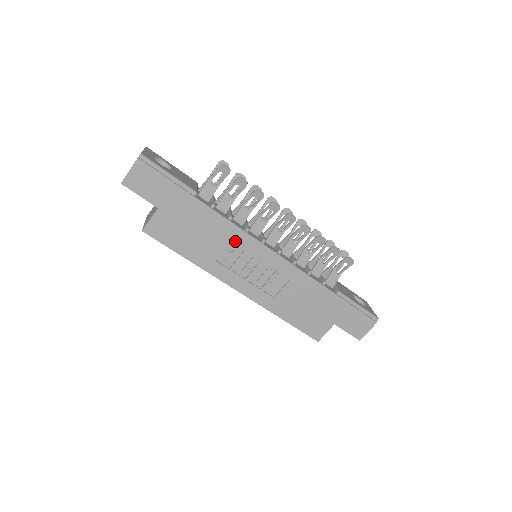
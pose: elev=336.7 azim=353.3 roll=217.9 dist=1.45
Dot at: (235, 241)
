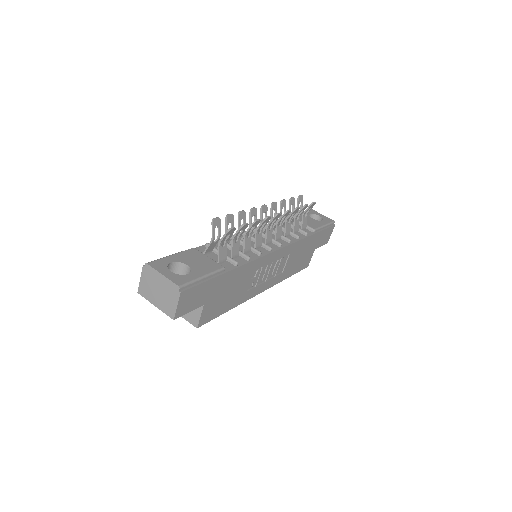
Dot at: (256, 269)
